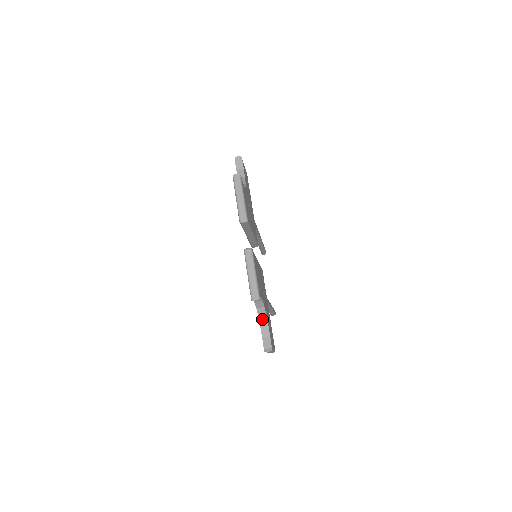
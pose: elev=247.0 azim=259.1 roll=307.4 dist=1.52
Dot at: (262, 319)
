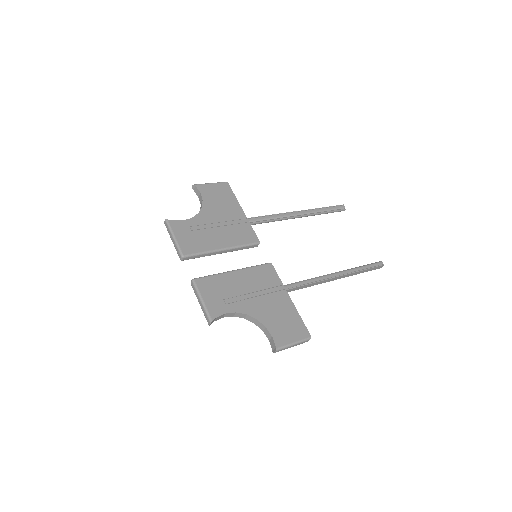
Dot at: (257, 324)
